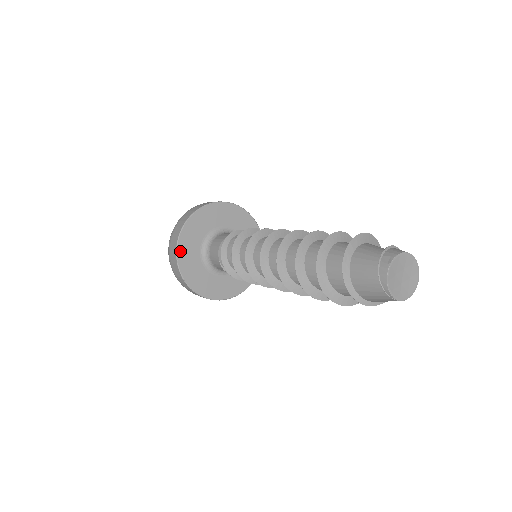
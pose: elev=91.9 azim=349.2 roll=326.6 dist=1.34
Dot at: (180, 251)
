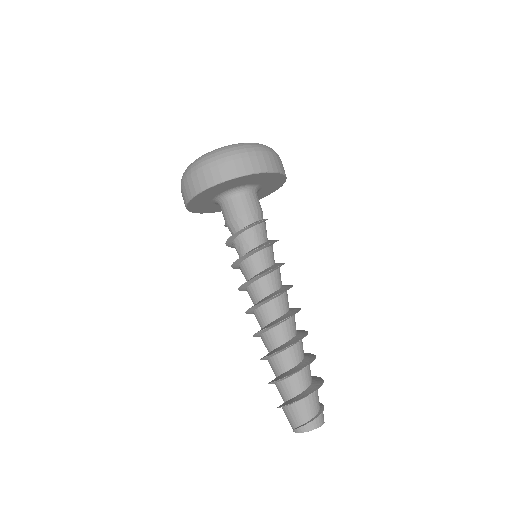
Dot at: (204, 192)
